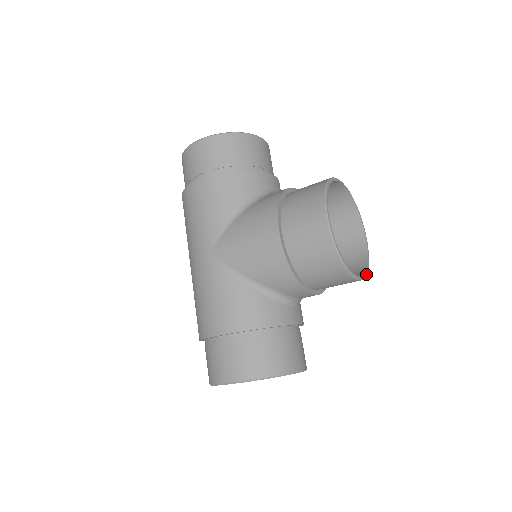
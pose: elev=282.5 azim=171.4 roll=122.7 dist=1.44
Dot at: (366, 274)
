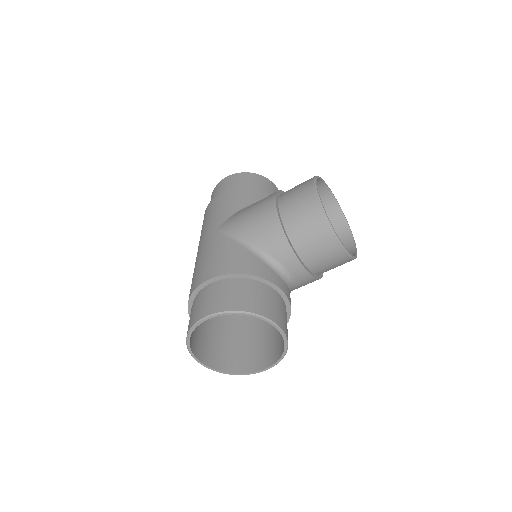
Dot at: (351, 256)
